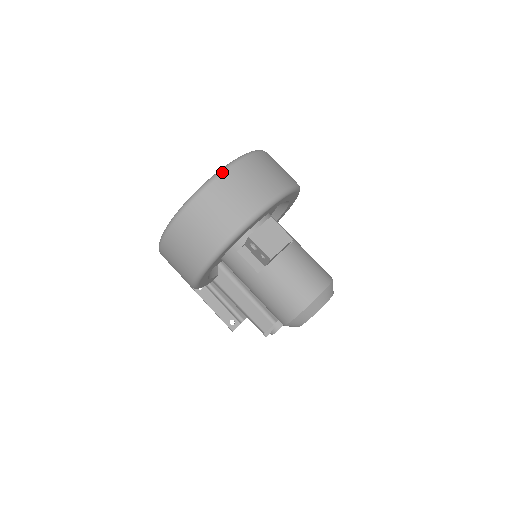
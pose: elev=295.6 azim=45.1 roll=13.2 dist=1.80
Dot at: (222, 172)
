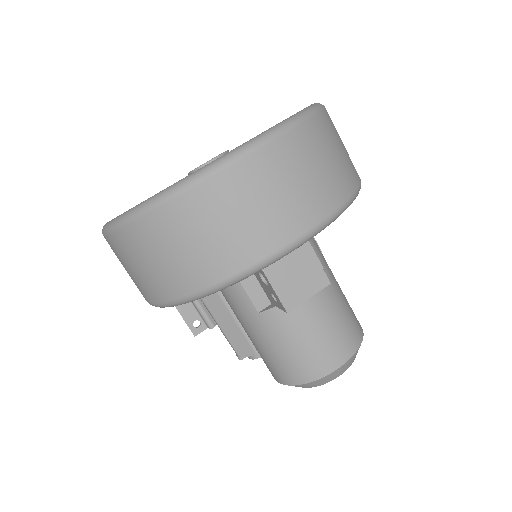
Dot at: (246, 153)
